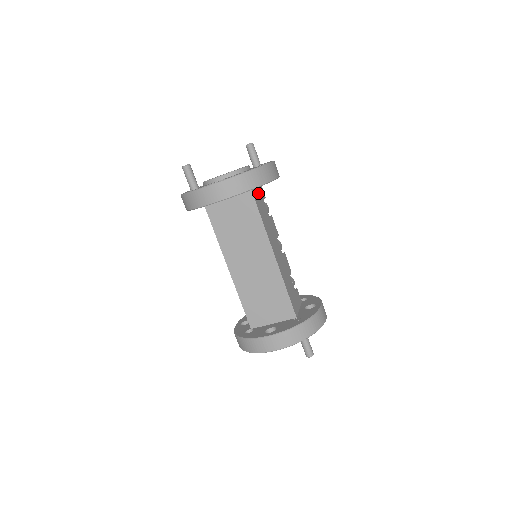
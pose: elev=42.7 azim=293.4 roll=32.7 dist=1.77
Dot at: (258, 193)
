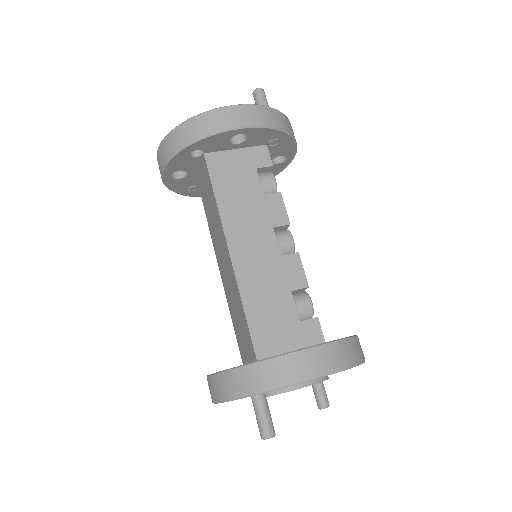
Dot at: (237, 159)
